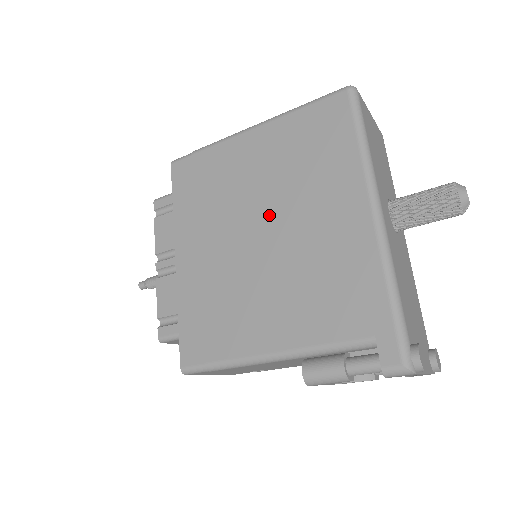
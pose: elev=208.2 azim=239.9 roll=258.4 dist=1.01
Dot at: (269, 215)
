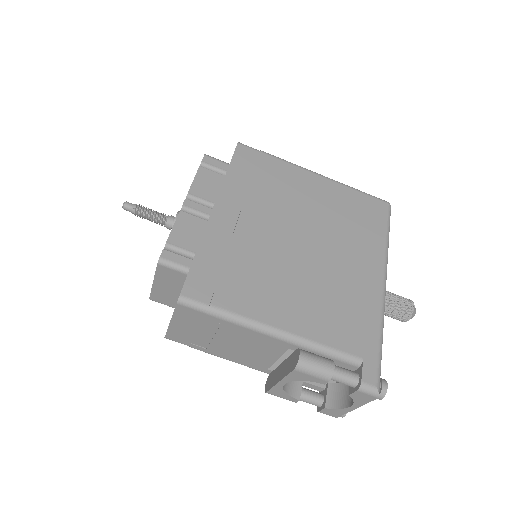
Dot at: (311, 235)
